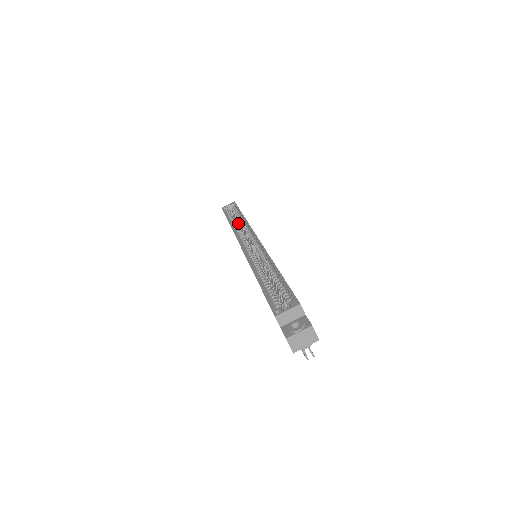
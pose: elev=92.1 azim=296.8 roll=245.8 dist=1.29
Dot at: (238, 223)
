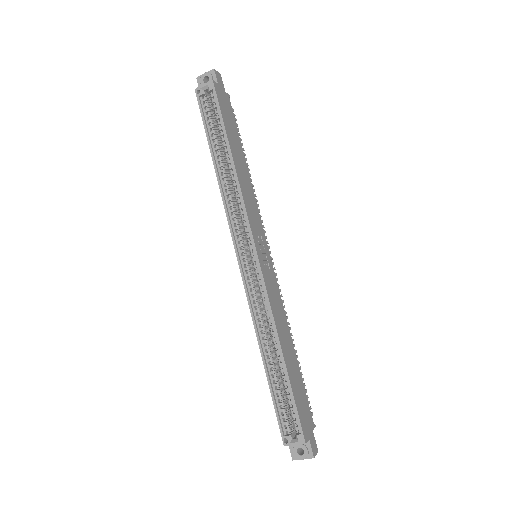
Dot at: occluded
